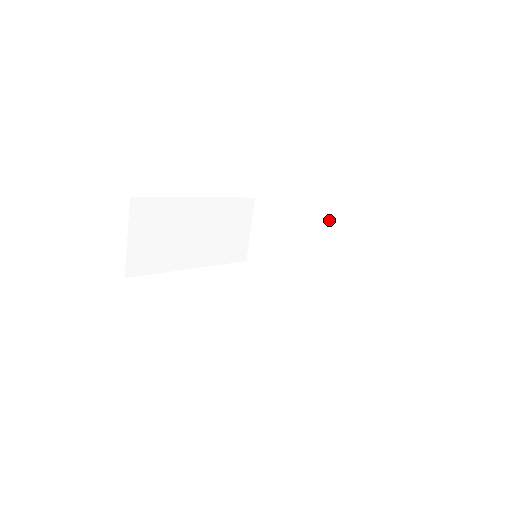
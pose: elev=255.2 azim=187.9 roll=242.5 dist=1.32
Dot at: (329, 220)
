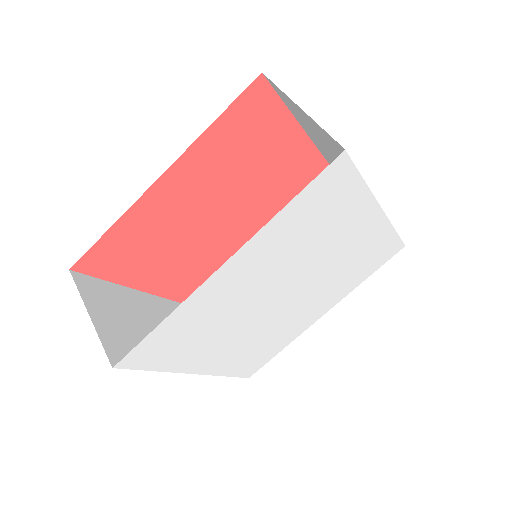
Dot at: occluded
